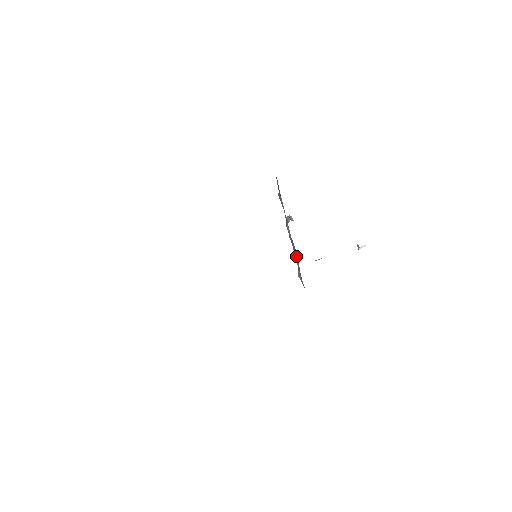
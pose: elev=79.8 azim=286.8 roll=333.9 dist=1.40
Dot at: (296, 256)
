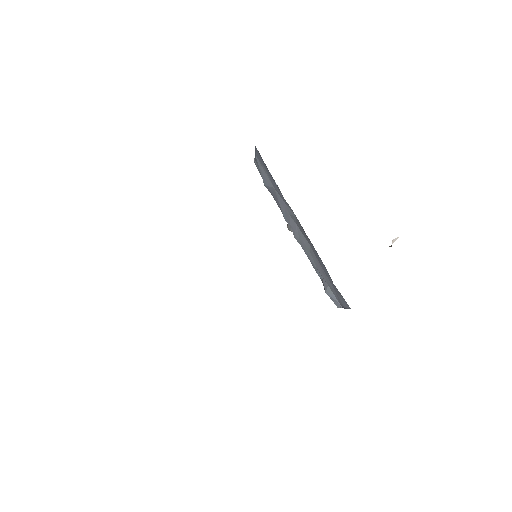
Dot at: (310, 256)
